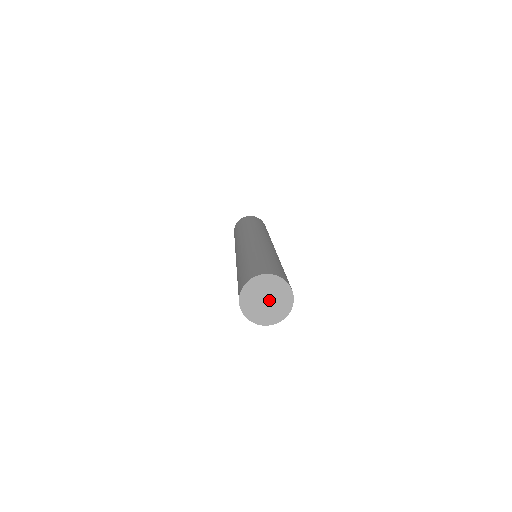
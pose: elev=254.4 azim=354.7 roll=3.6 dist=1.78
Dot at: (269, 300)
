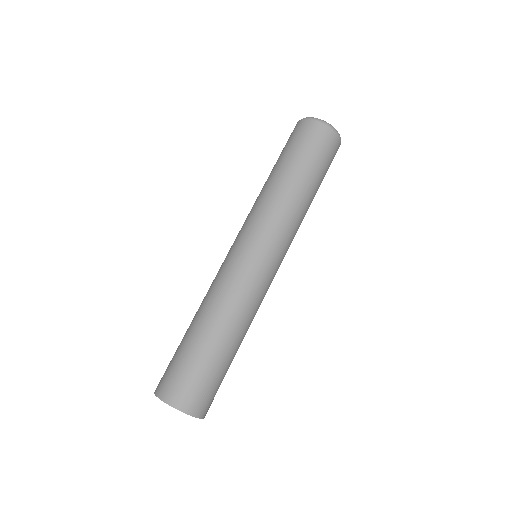
Dot at: occluded
